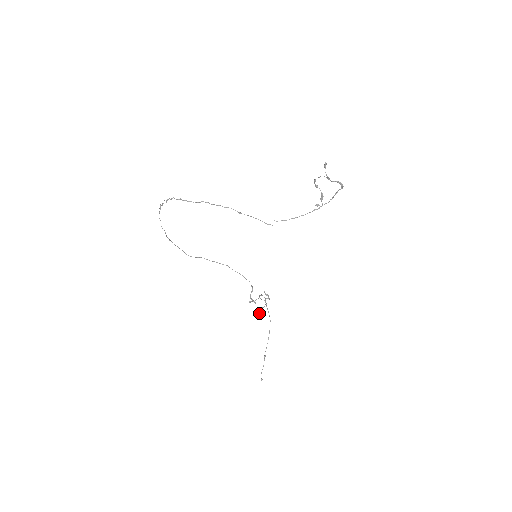
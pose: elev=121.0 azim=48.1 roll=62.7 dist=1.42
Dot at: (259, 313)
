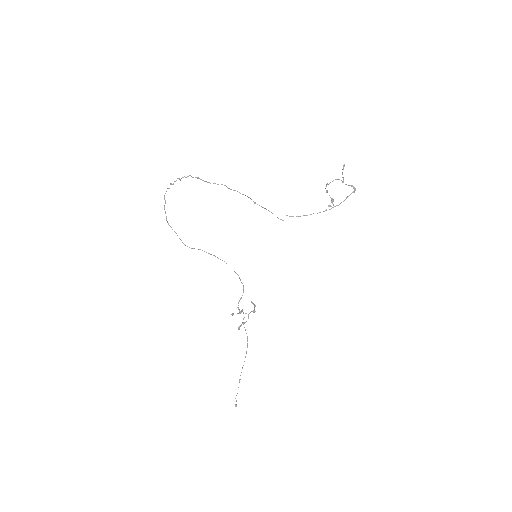
Dot at: (239, 329)
